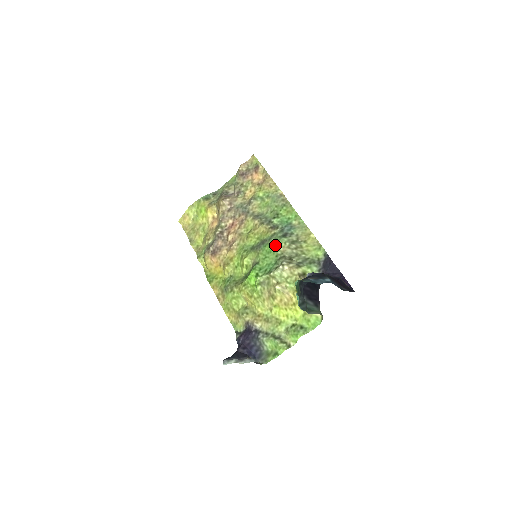
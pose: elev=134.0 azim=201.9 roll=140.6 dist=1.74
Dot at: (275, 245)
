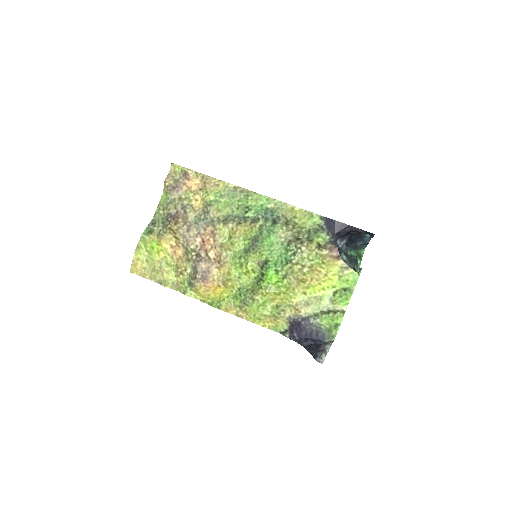
Dot at: (273, 235)
